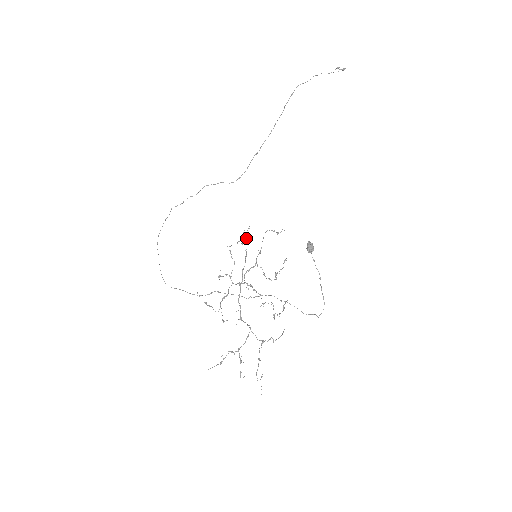
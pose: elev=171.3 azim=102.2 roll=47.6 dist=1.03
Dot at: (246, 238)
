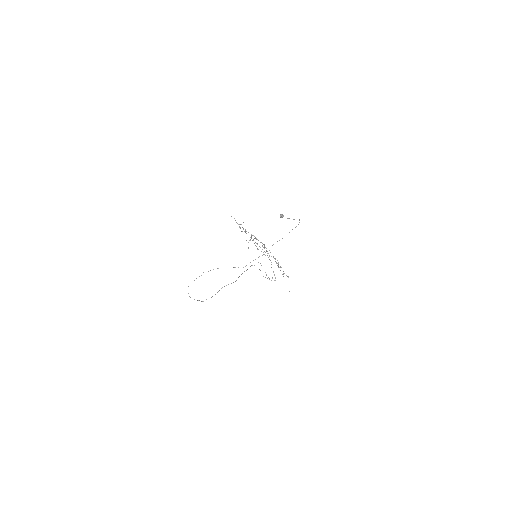
Dot at: occluded
